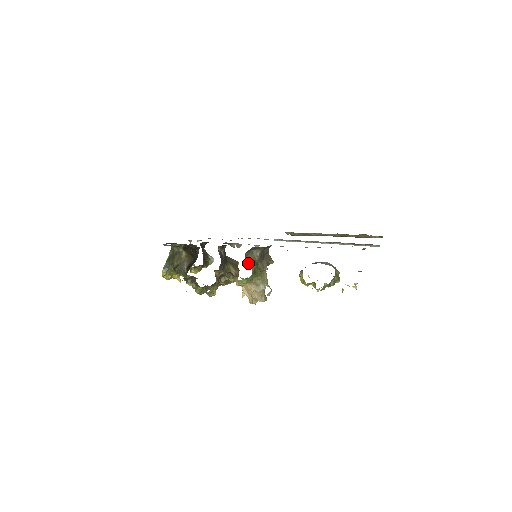
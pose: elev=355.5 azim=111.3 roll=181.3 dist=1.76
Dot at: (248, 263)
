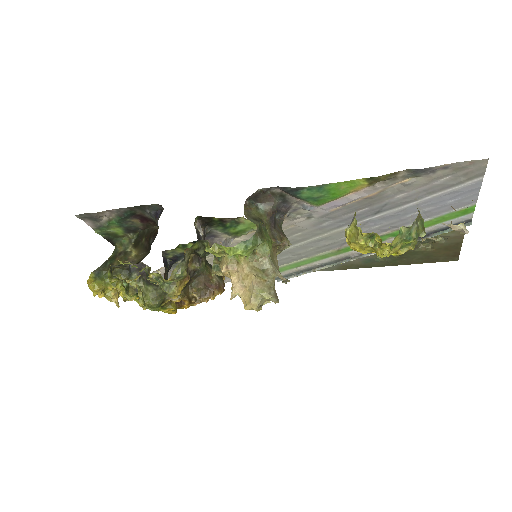
Dot at: (249, 217)
